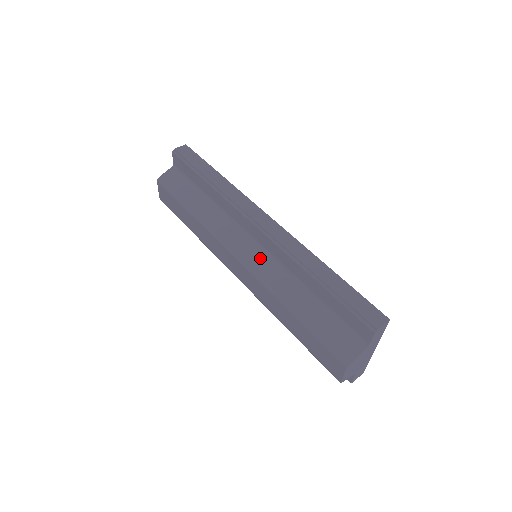
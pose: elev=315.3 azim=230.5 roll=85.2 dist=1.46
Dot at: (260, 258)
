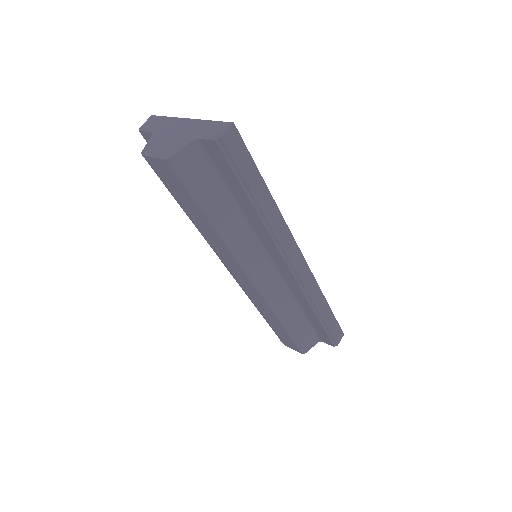
Dot at: (274, 283)
